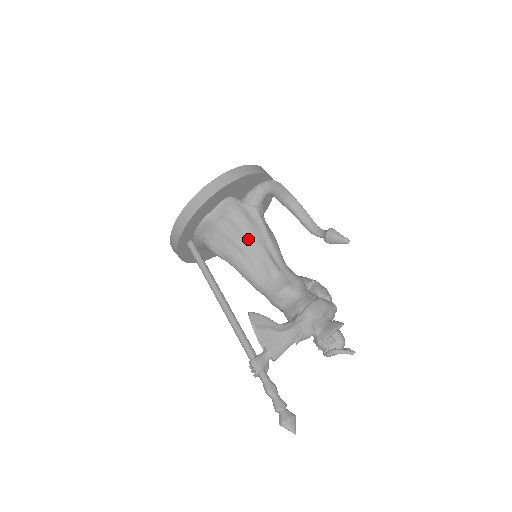
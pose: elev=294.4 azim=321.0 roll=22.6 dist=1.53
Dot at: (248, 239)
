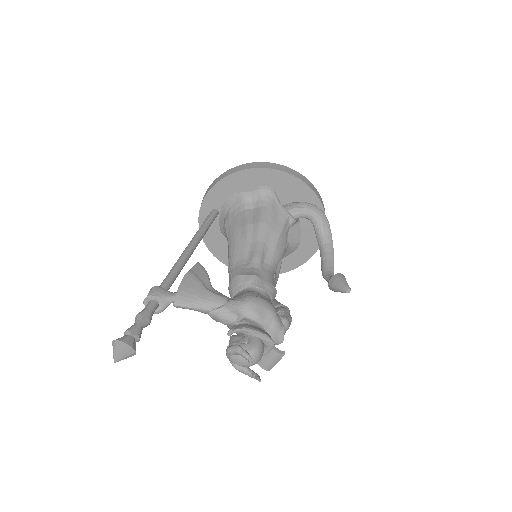
Dot at: (258, 225)
